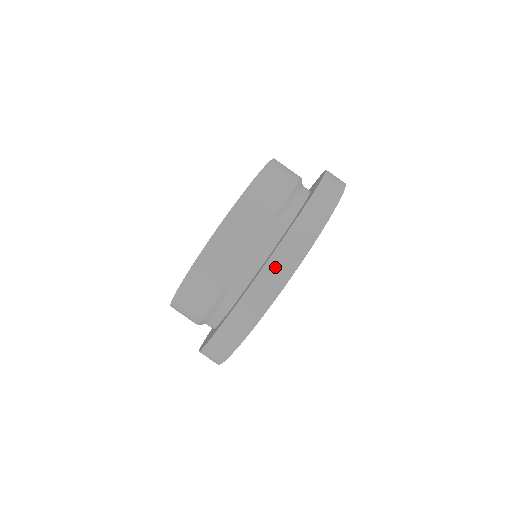
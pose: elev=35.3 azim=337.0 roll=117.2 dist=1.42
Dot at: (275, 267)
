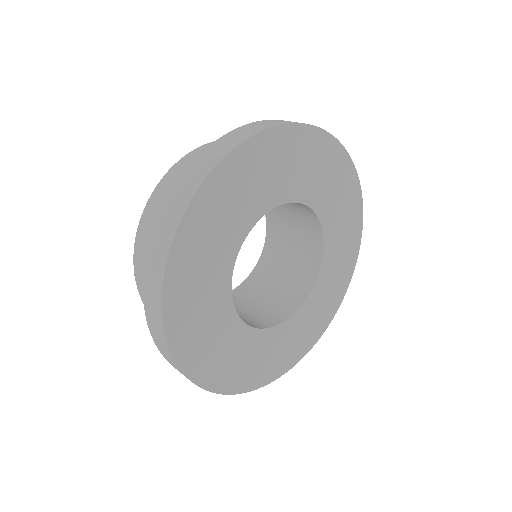
Dot at: (165, 219)
